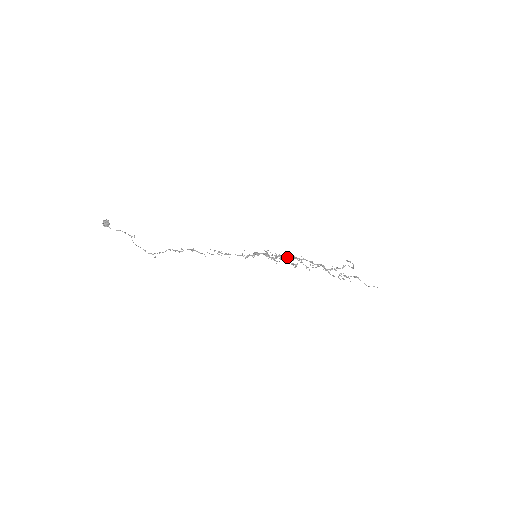
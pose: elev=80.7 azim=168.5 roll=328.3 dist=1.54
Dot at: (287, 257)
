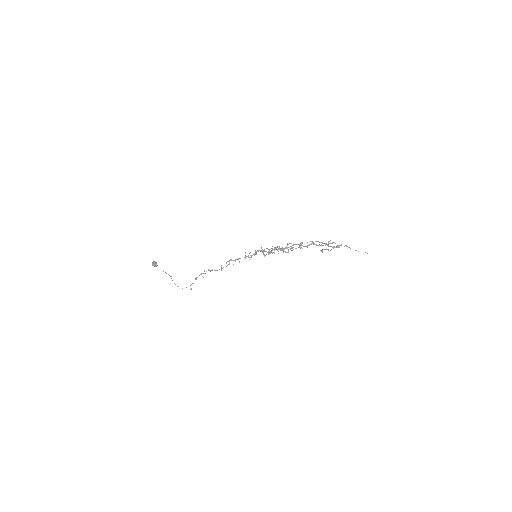
Dot at: (278, 251)
